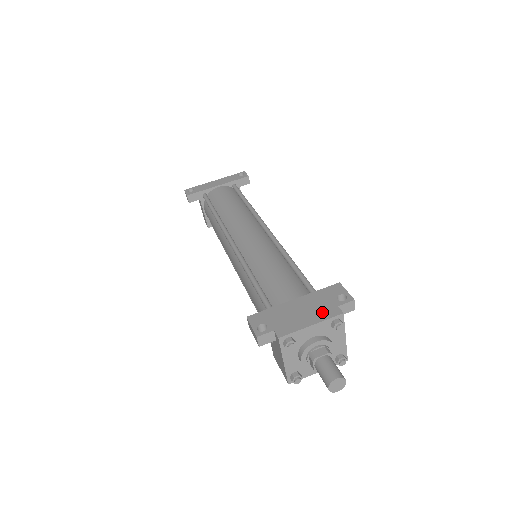
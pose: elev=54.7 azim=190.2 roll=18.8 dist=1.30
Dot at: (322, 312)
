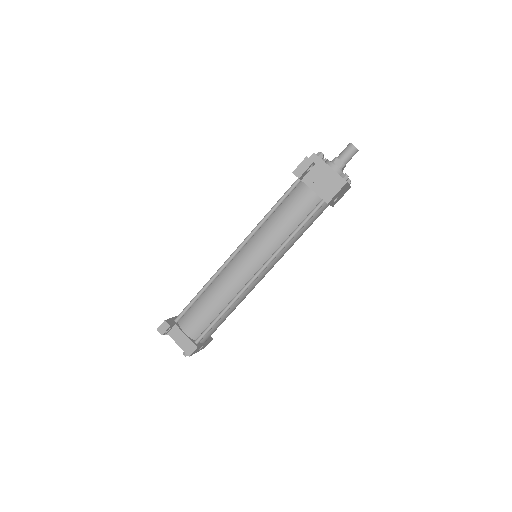
Dot at: occluded
